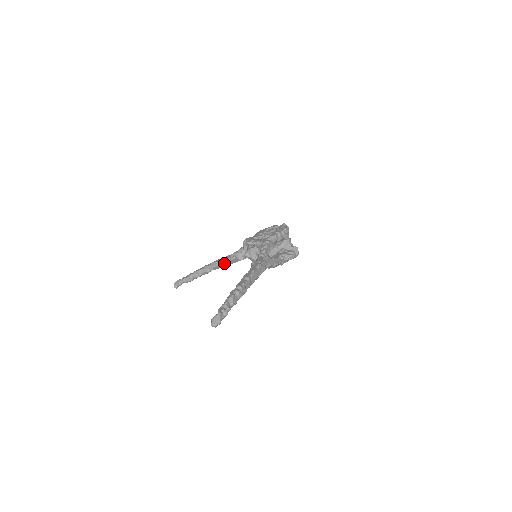
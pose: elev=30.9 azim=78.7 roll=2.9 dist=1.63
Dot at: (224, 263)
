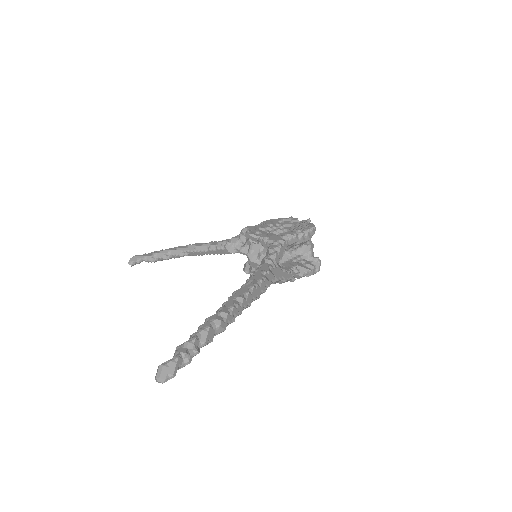
Dot at: (206, 250)
